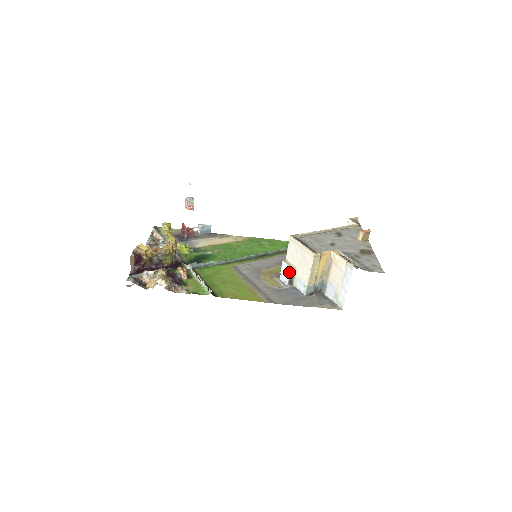
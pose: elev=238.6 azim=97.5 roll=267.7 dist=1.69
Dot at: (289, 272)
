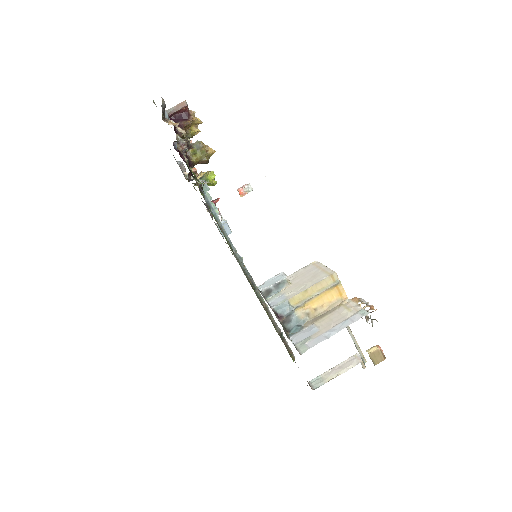
Dot at: (280, 280)
